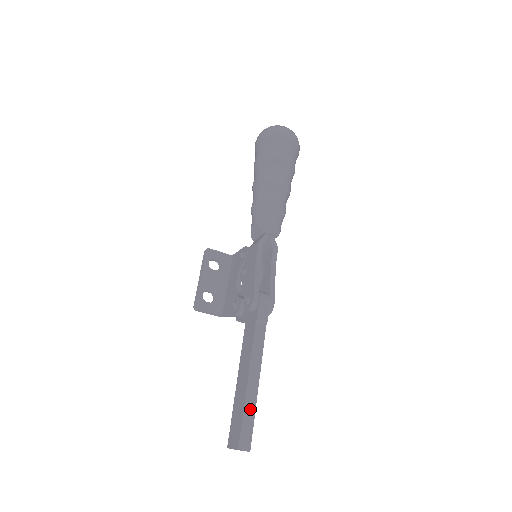
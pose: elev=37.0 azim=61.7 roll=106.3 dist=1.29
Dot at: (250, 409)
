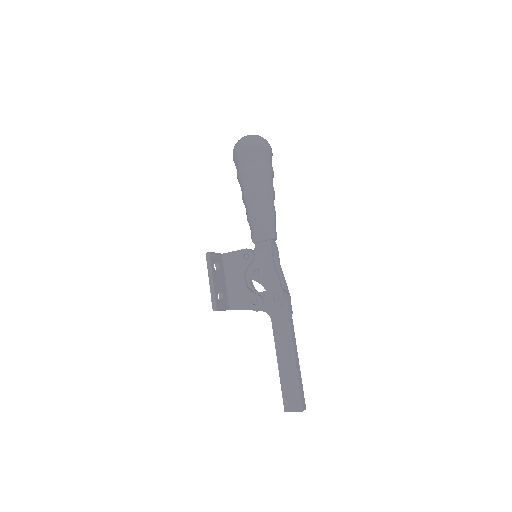
Dot at: (300, 380)
